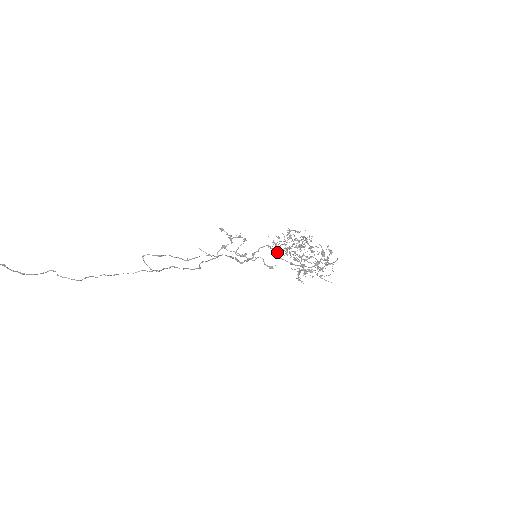
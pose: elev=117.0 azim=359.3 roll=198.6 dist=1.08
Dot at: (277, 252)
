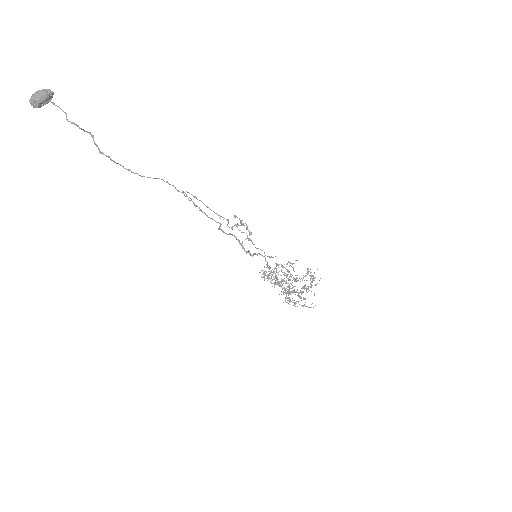
Dot at: (267, 275)
